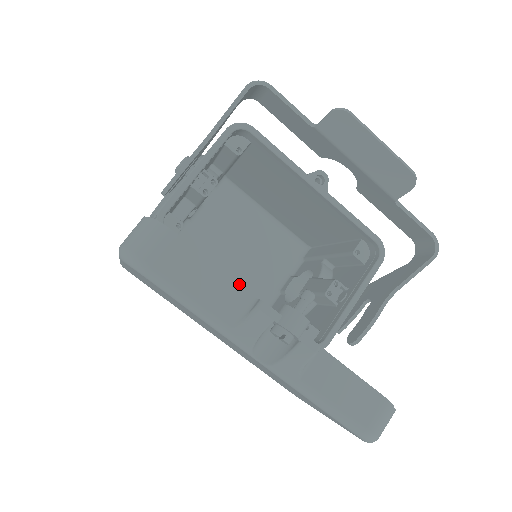
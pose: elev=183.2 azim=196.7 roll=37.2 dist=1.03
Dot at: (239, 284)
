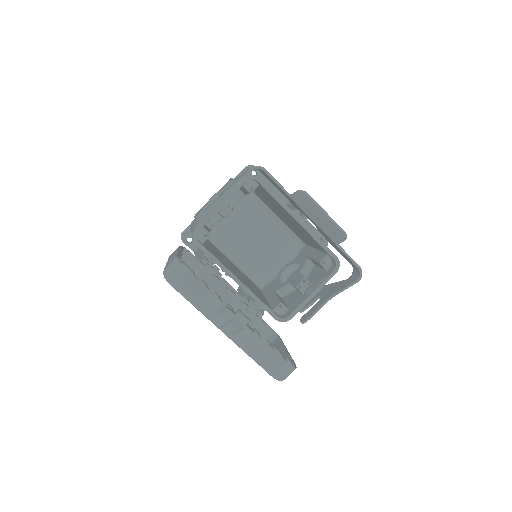
Dot at: (218, 297)
